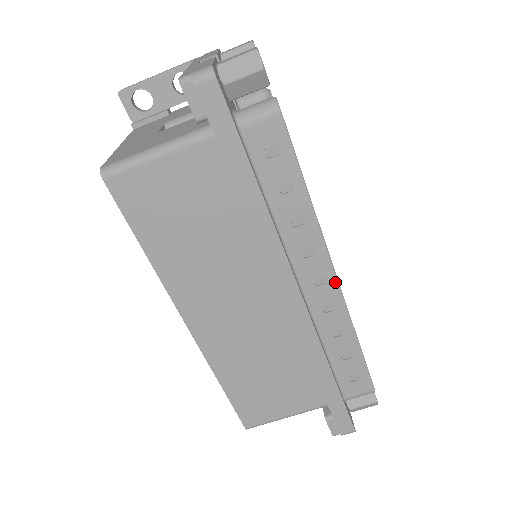
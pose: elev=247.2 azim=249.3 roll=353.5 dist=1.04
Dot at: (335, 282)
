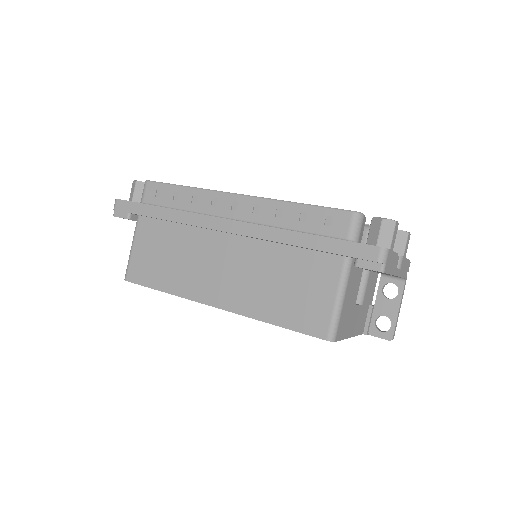
Dot at: (241, 197)
